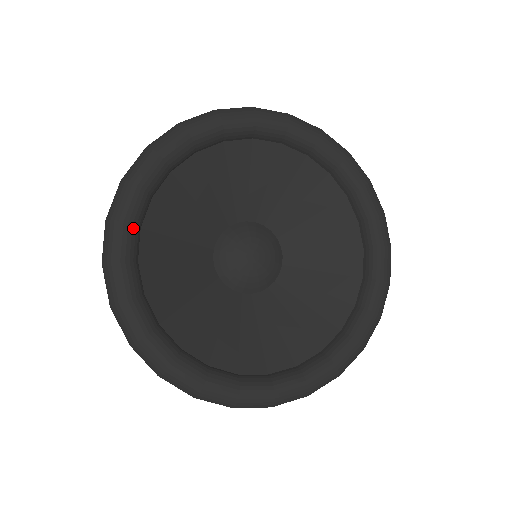
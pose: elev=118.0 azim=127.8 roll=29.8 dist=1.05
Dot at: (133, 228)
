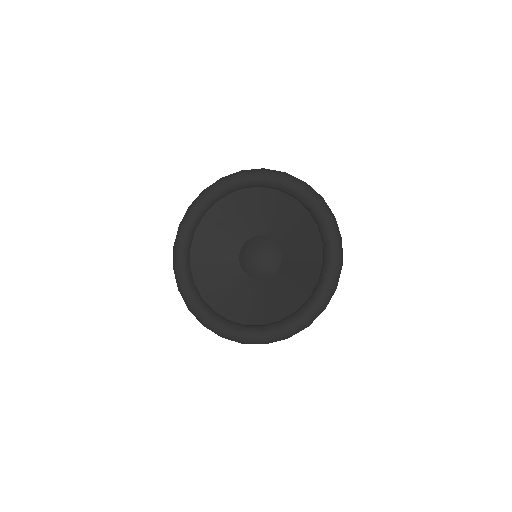
Dot at: (208, 200)
